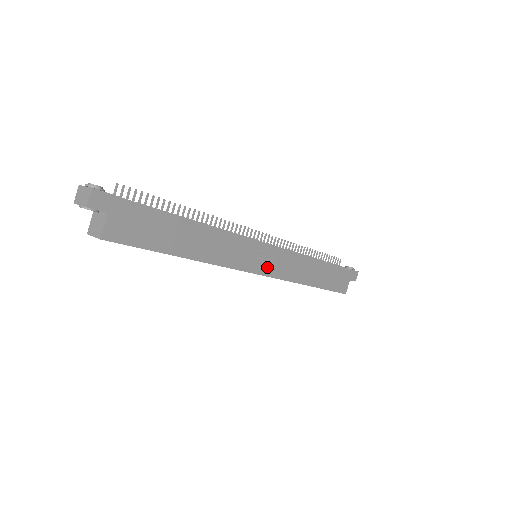
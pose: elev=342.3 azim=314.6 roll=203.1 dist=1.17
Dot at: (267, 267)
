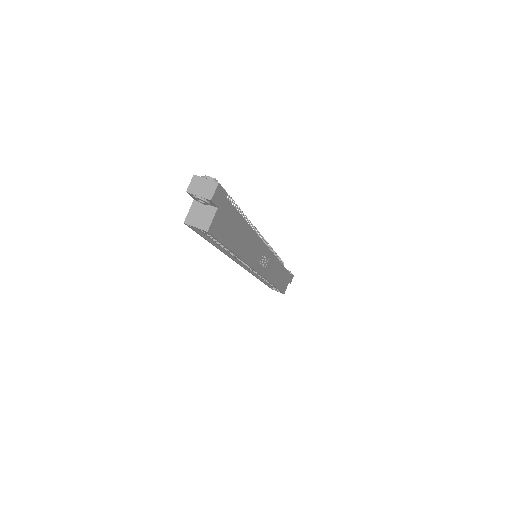
Dot at: (264, 267)
